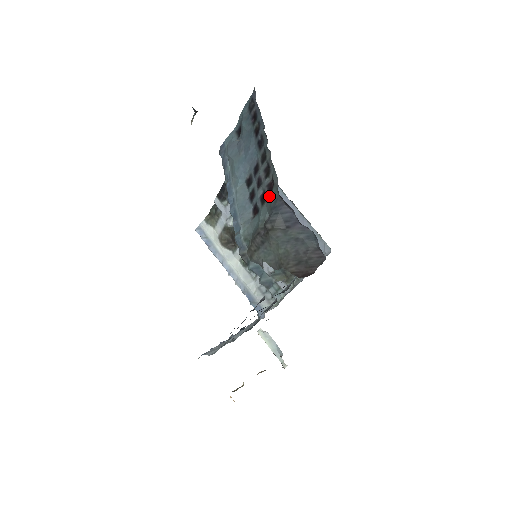
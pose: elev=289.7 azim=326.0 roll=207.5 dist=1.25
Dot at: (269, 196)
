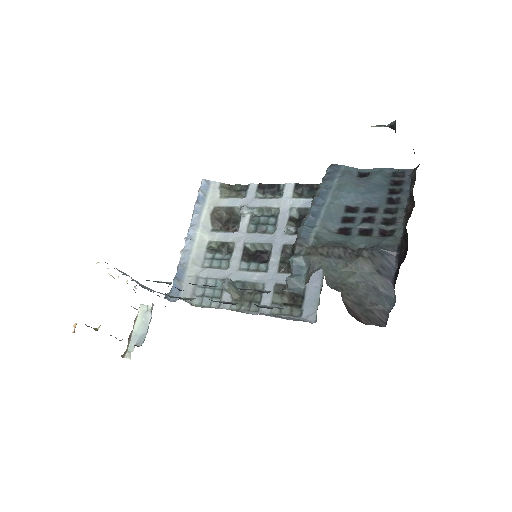
Dot at: (379, 237)
